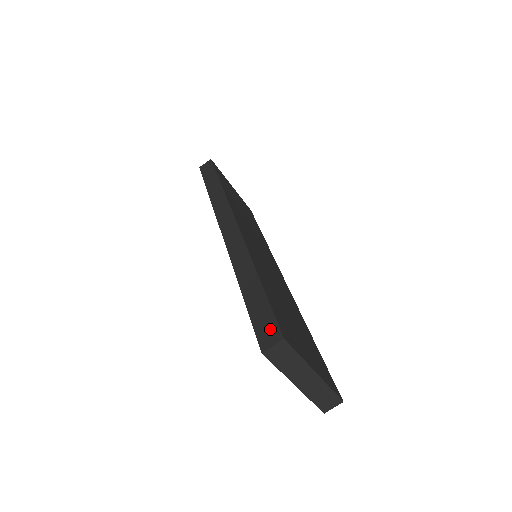
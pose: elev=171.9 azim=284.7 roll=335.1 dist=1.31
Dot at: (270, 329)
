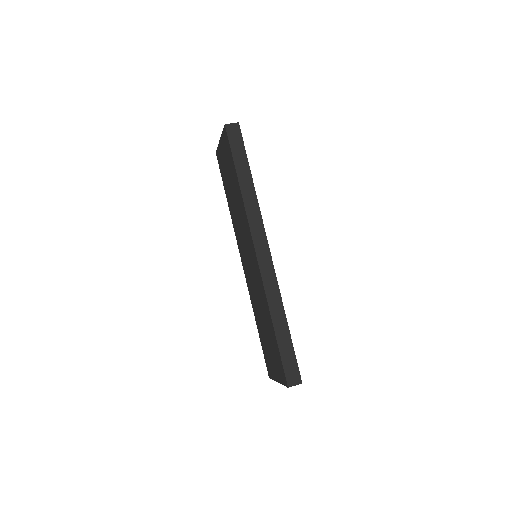
Dot at: (294, 373)
